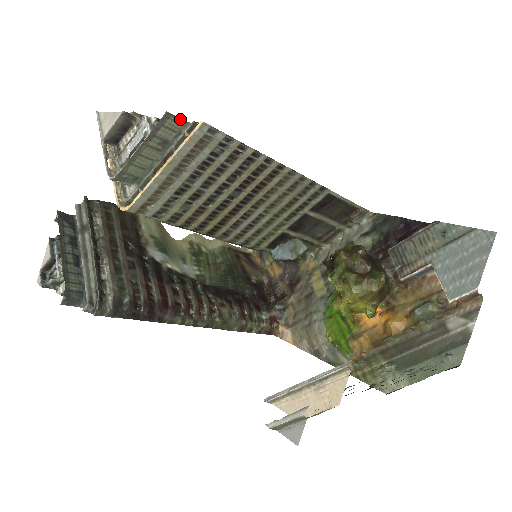
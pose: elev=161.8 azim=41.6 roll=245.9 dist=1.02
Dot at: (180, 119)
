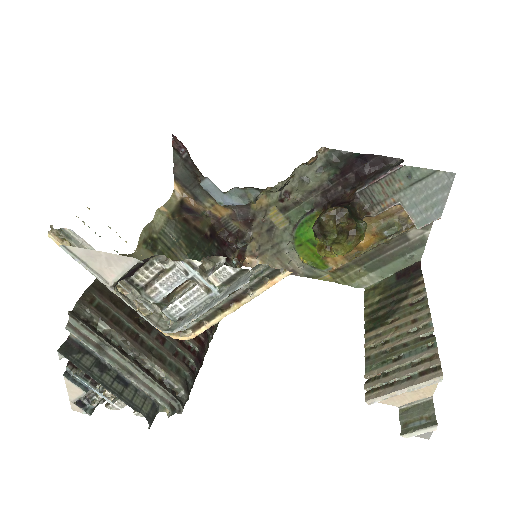
Dot at: occluded
